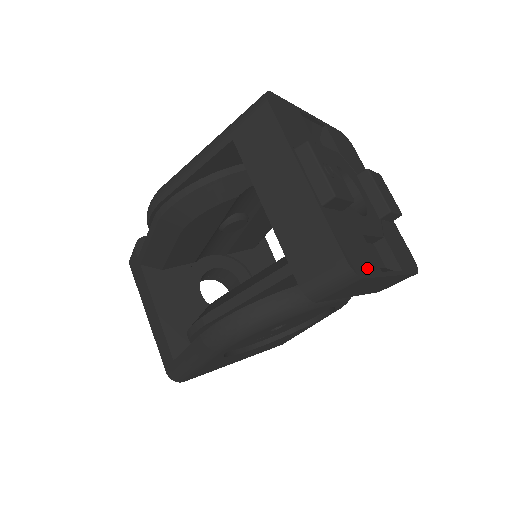
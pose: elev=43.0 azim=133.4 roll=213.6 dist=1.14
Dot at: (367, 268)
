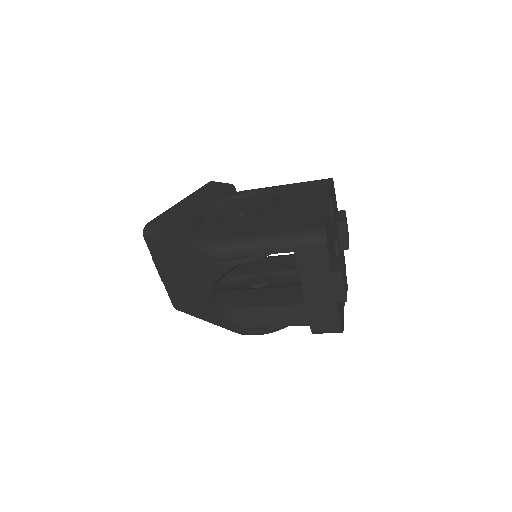
Dot at: (343, 319)
